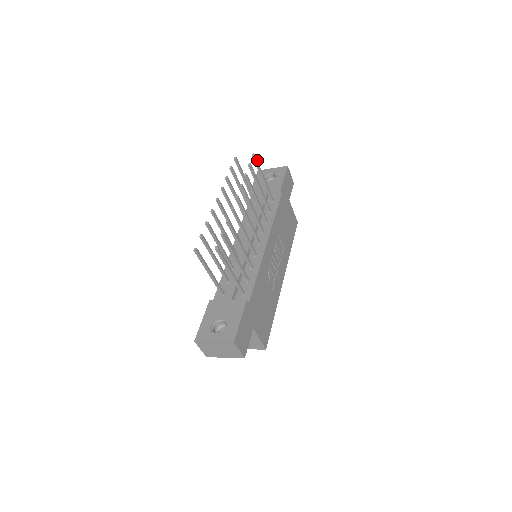
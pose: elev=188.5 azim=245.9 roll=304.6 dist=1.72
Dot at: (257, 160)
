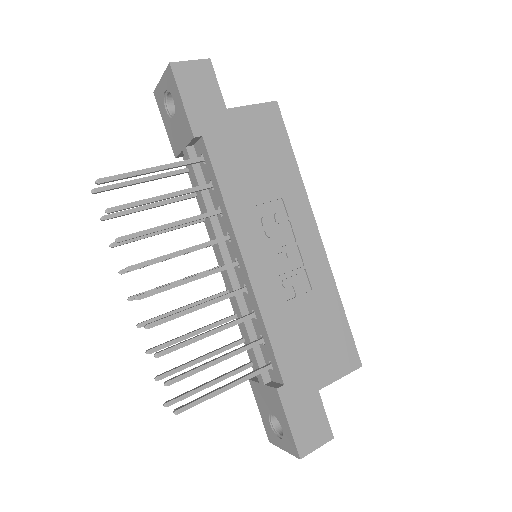
Dot at: (111, 176)
